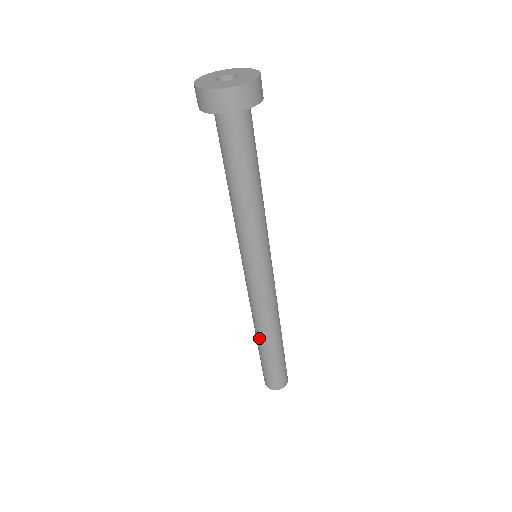
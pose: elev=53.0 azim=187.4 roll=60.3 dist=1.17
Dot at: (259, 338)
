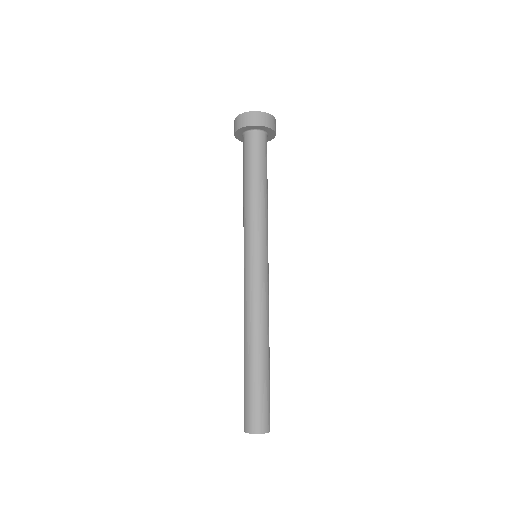
Dot at: (245, 348)
